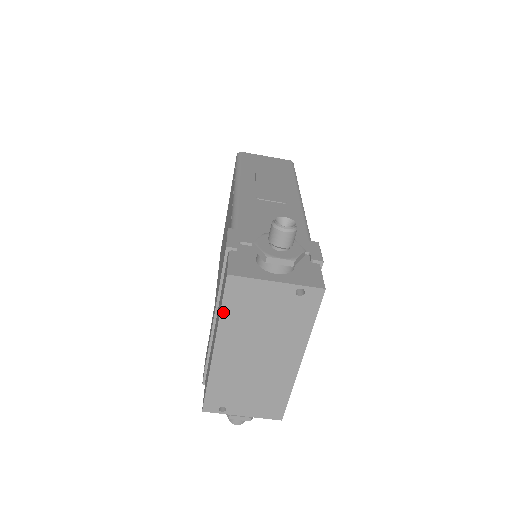
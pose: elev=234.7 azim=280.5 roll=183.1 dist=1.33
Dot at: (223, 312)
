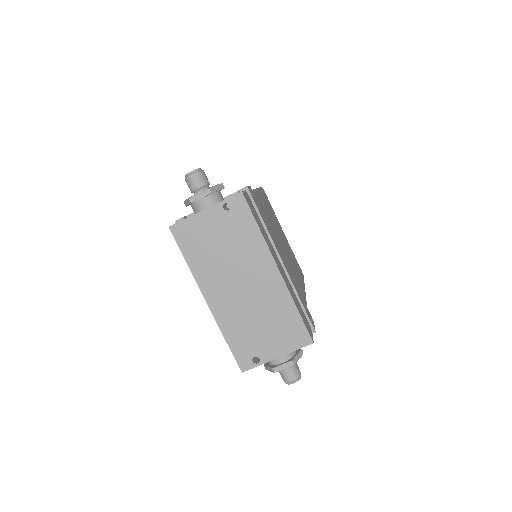
Dot at: (188, 261)
